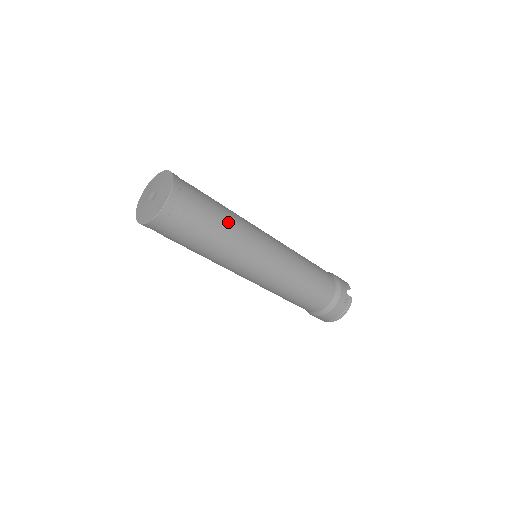
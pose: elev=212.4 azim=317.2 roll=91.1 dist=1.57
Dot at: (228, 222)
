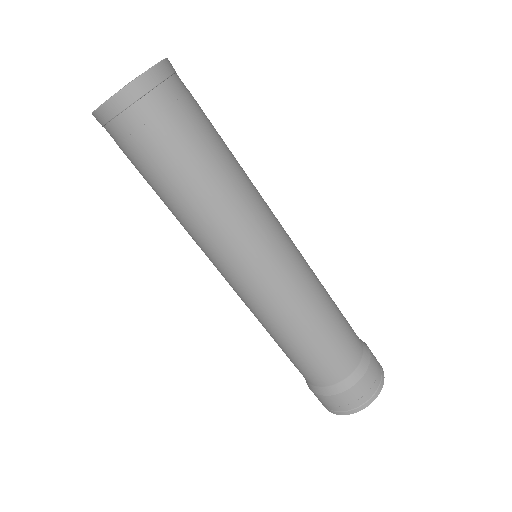
Dot at: (232, 154)
